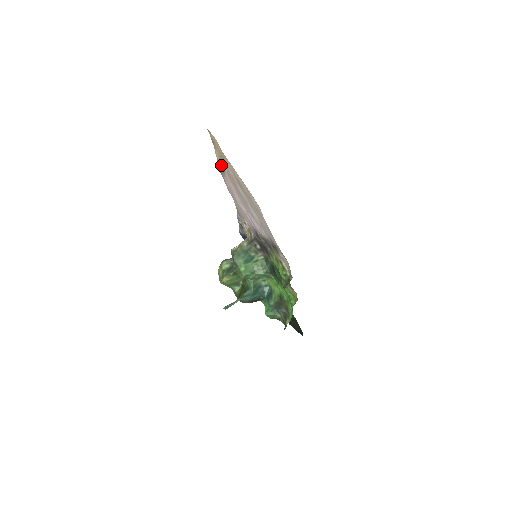
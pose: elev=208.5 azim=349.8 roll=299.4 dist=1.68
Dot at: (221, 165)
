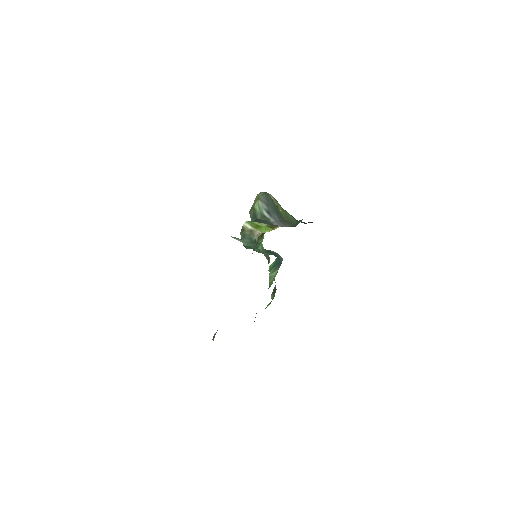
Dot at: occluded
